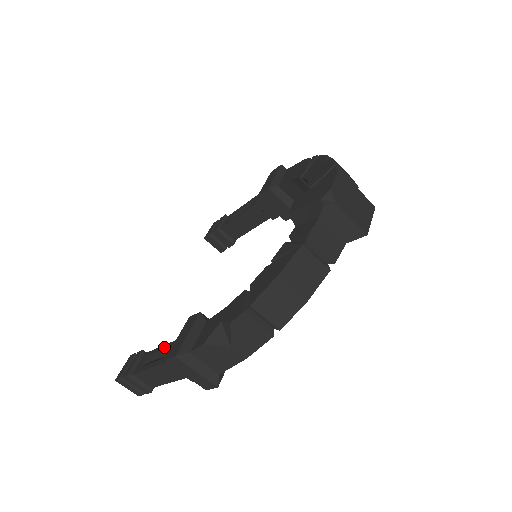
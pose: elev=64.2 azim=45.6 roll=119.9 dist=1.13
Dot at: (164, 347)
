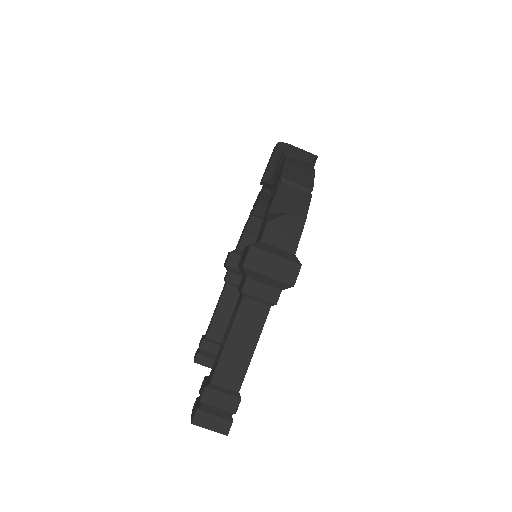
Dot at: (229, 324)
